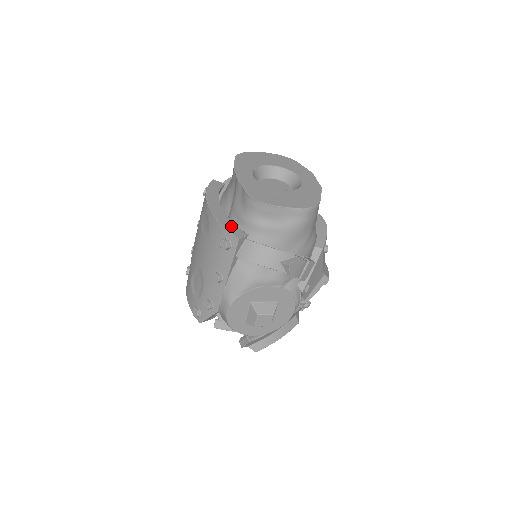
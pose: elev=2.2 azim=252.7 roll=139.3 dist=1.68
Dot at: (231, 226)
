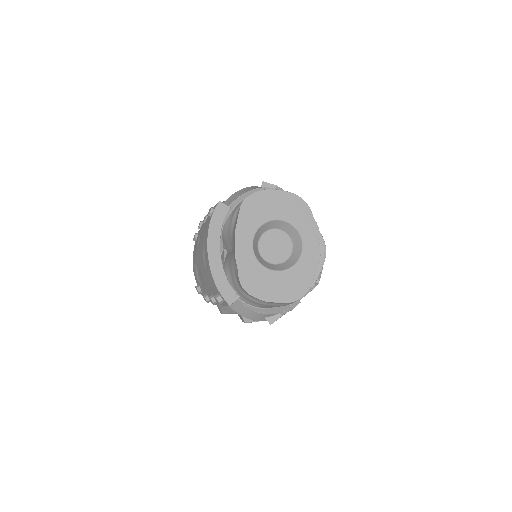
Dot at: (225, 287)
